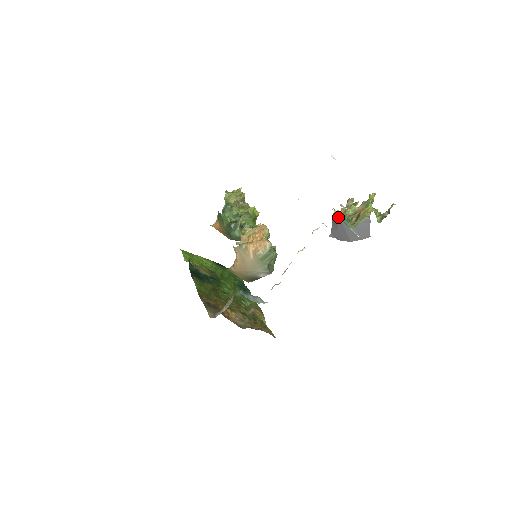
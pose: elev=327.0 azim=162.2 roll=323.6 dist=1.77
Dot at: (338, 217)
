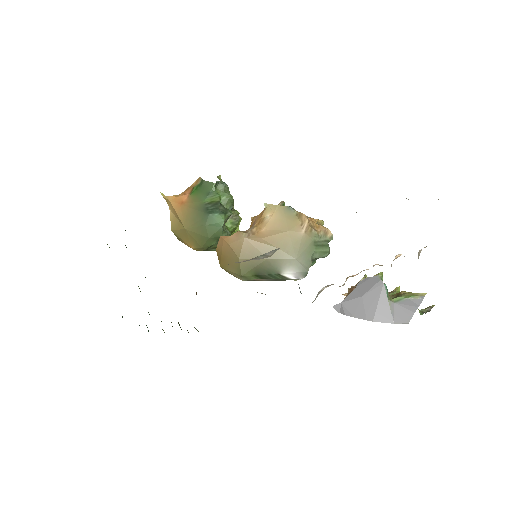
Dot at: (381, 279)
